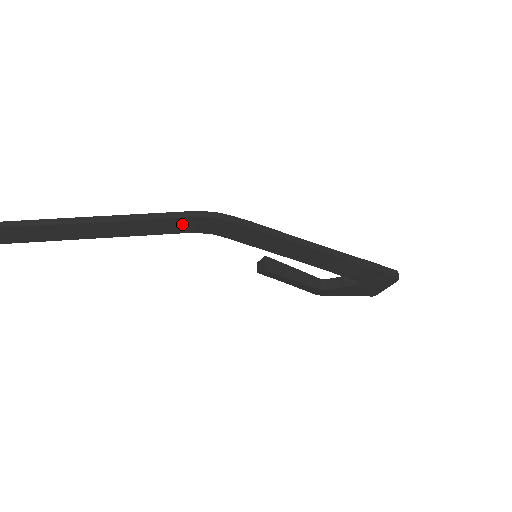
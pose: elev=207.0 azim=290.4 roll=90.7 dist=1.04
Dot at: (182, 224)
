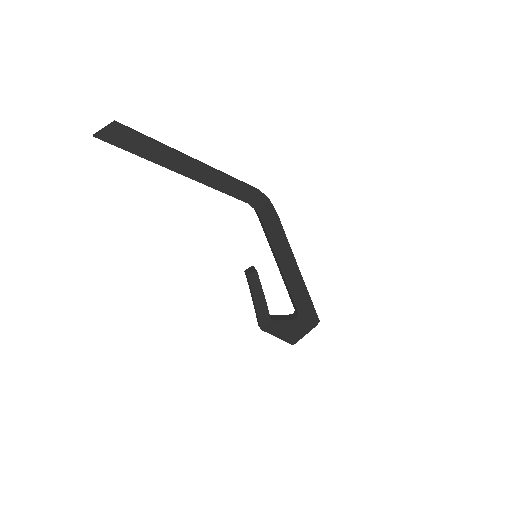
Dot at: (247, 192)
